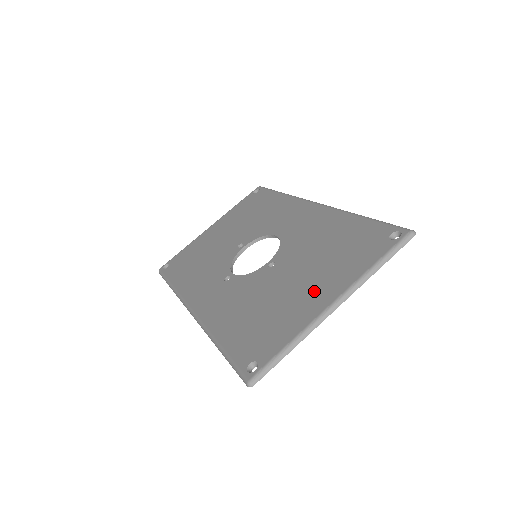
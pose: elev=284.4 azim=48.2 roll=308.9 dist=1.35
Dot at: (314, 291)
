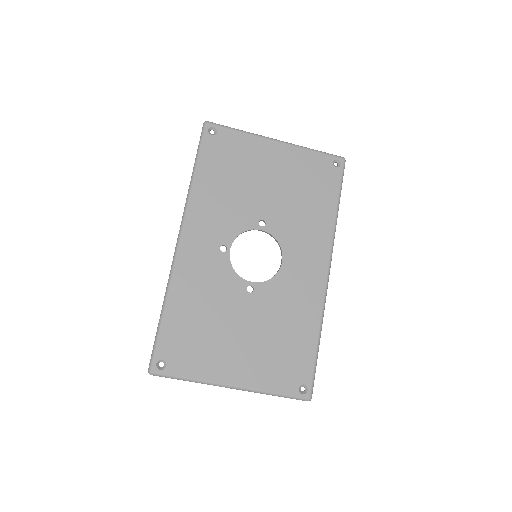
Dot at: (237, 360)
